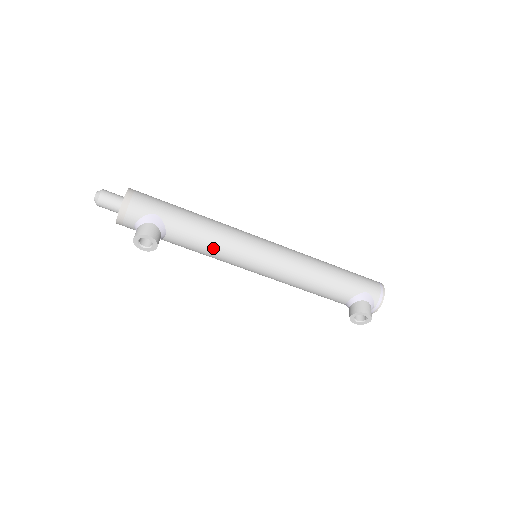
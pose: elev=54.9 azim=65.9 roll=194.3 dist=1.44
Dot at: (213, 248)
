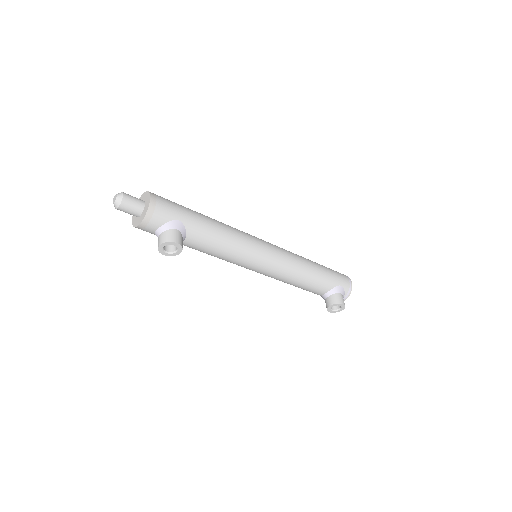
Dot at: (226, 251)
